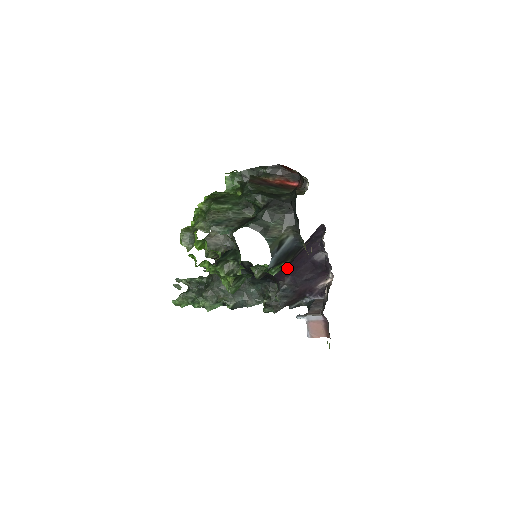
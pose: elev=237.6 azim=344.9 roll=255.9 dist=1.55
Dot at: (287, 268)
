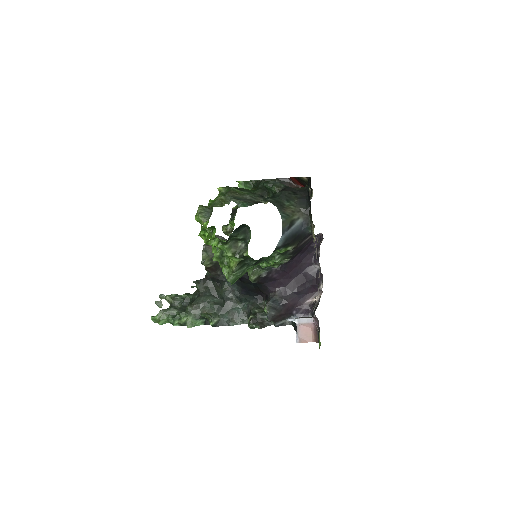
Dot at: (281, 277)
